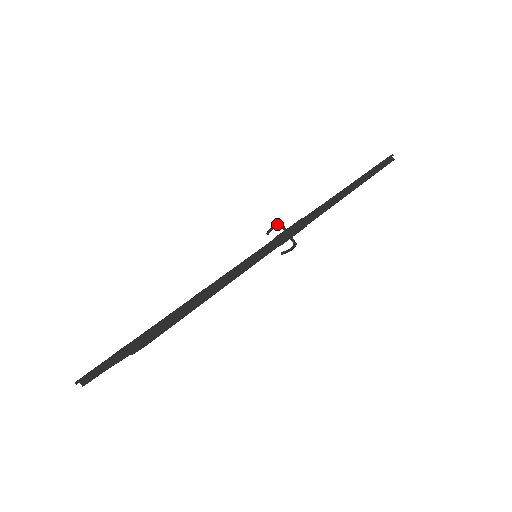
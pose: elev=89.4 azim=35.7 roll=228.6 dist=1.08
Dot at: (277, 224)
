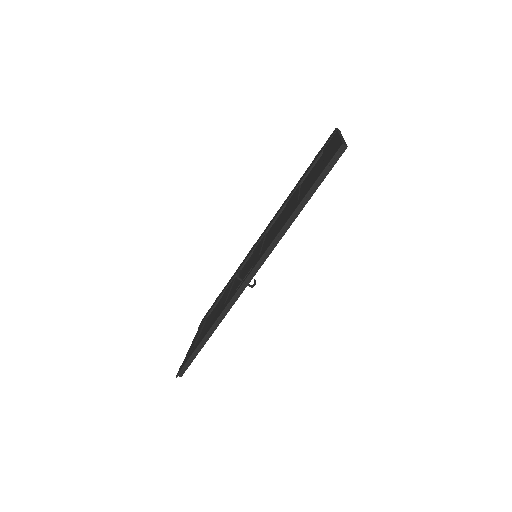
Dot at: (237, 276)
